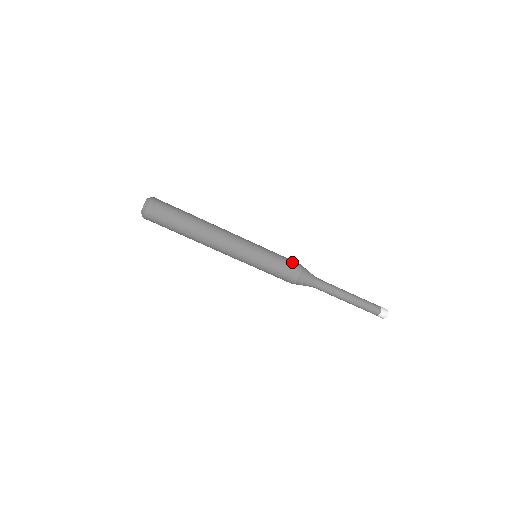
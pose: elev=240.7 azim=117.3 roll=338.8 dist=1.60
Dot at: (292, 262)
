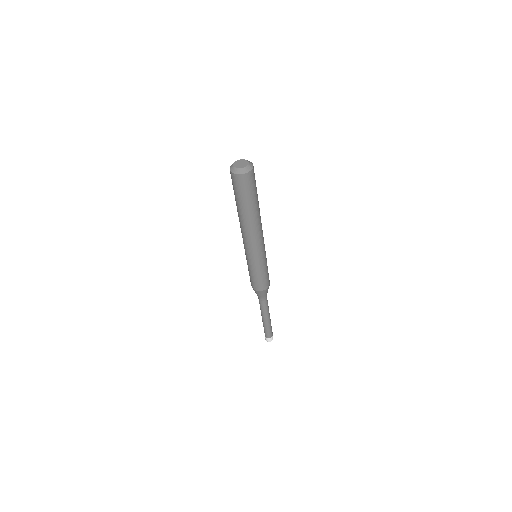
Dot at: occluded
